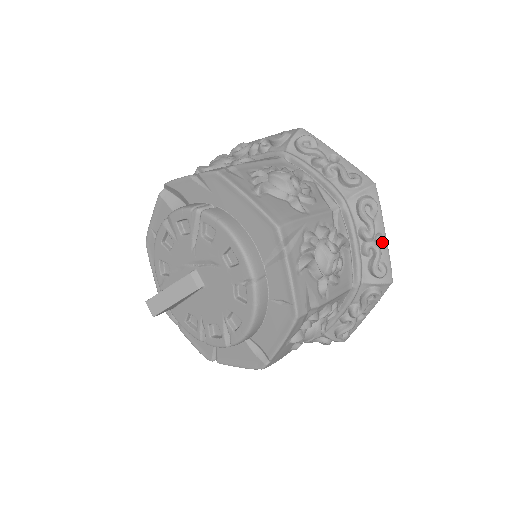
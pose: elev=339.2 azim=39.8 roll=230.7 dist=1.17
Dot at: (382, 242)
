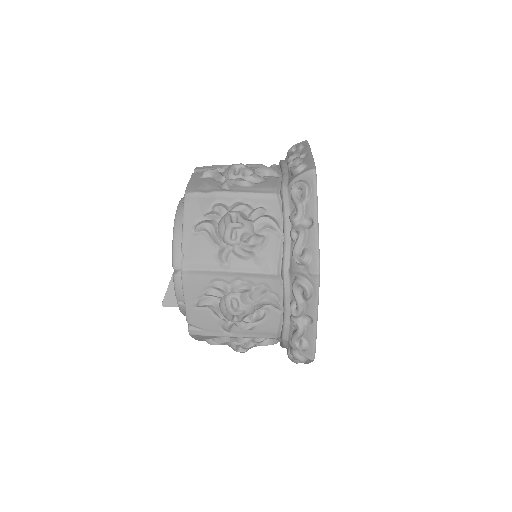
Dot at: (305, 156)
